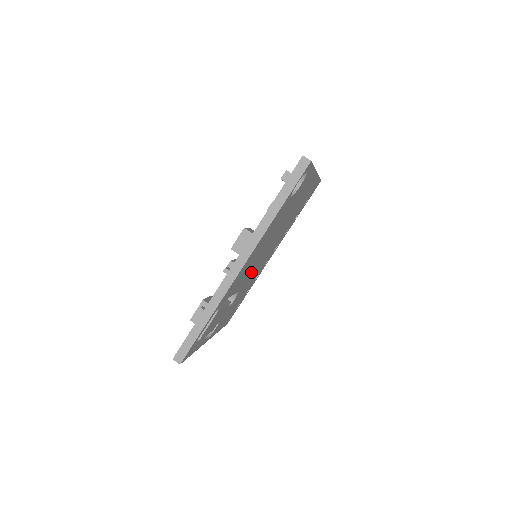
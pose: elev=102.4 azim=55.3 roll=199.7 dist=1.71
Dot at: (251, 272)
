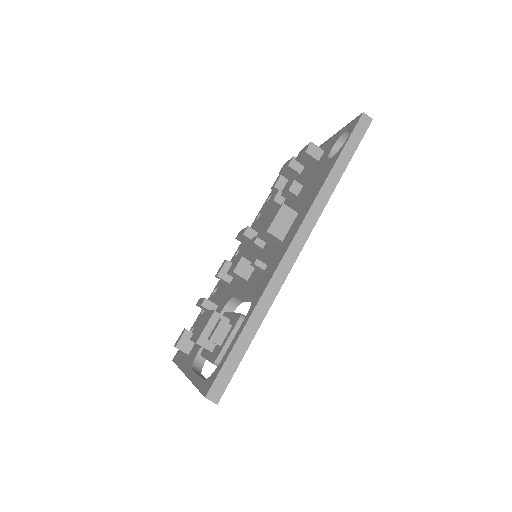
Dot at: occluded
